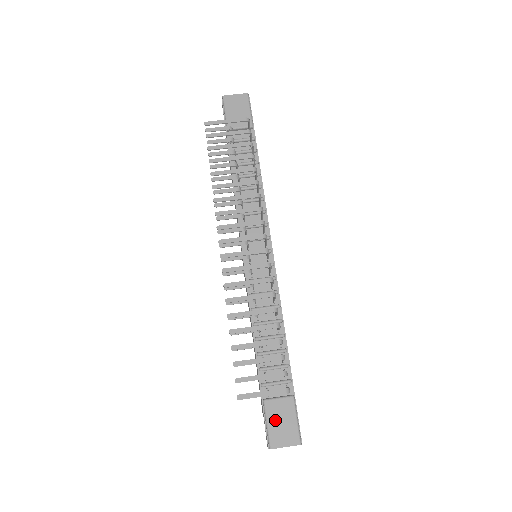
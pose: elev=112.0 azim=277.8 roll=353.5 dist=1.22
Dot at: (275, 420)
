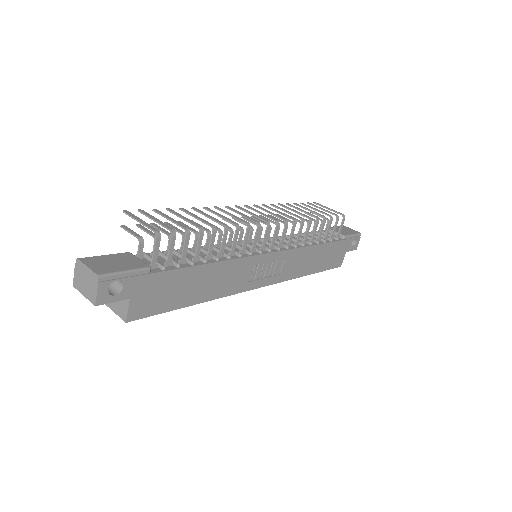
Dot at: (114, 258)
